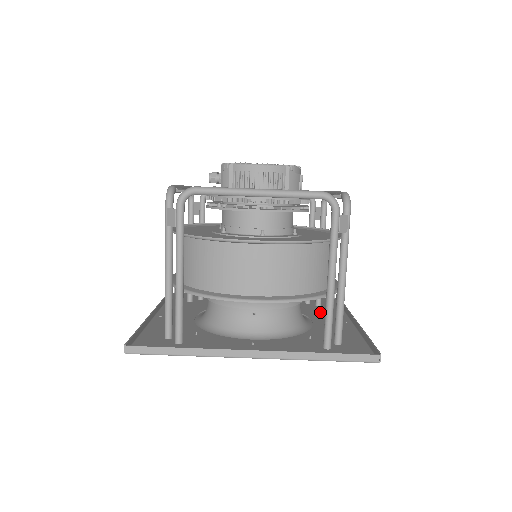
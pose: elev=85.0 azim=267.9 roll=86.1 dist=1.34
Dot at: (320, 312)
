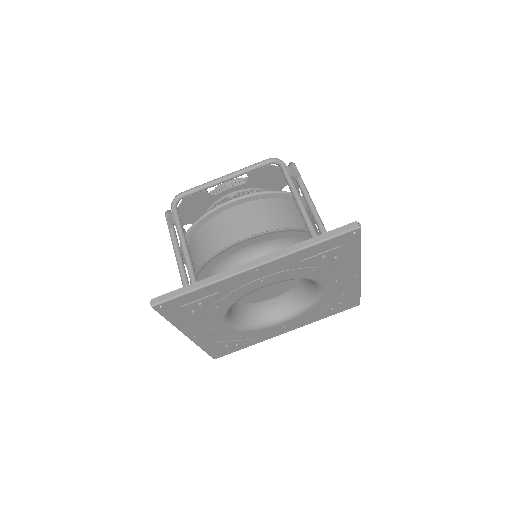
Dot at: (337, 293)
